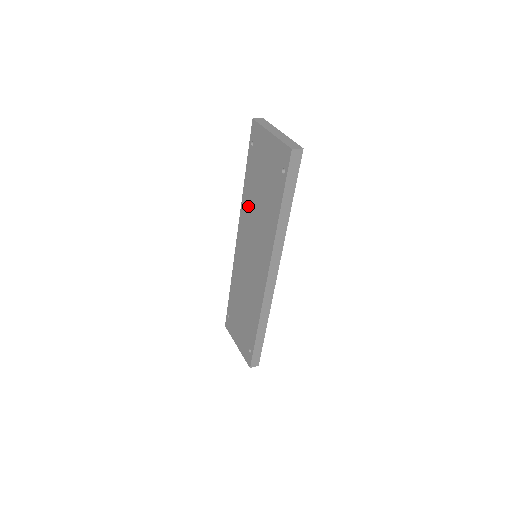
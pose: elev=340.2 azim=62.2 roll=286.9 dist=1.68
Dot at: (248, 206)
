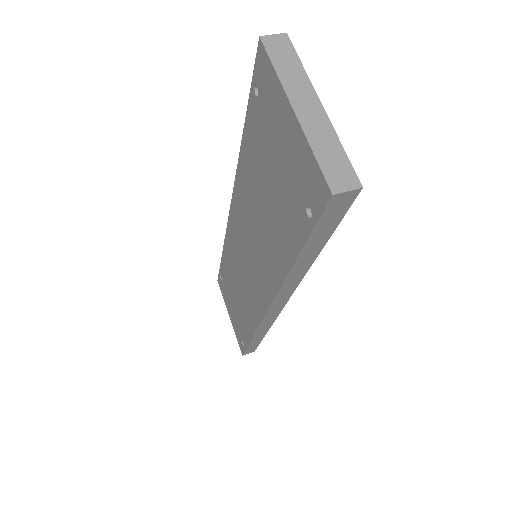
Dot at: (245, 189)
